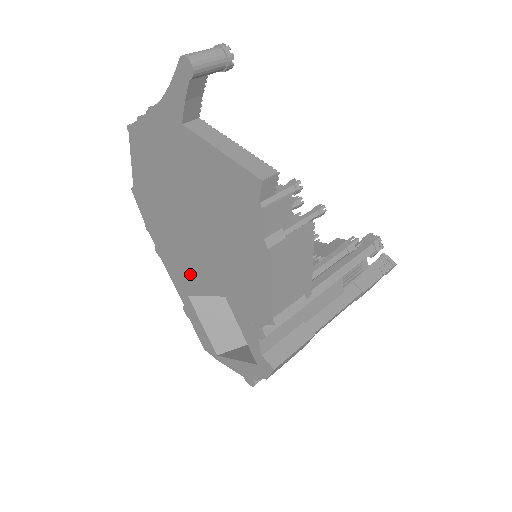
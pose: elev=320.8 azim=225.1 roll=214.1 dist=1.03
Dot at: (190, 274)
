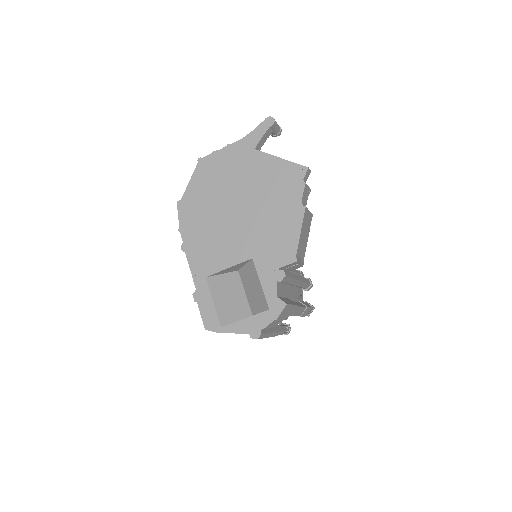
Dot at: (218, 254)
